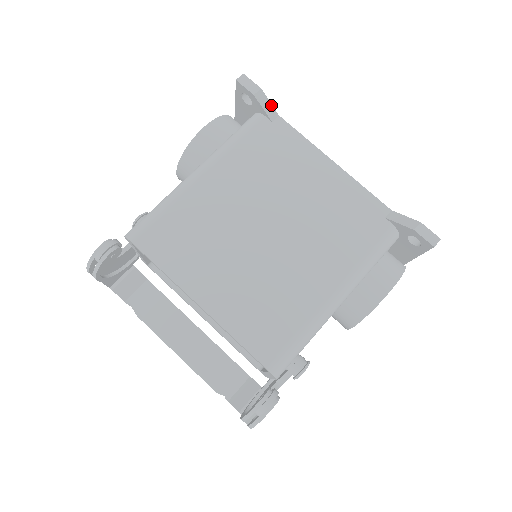
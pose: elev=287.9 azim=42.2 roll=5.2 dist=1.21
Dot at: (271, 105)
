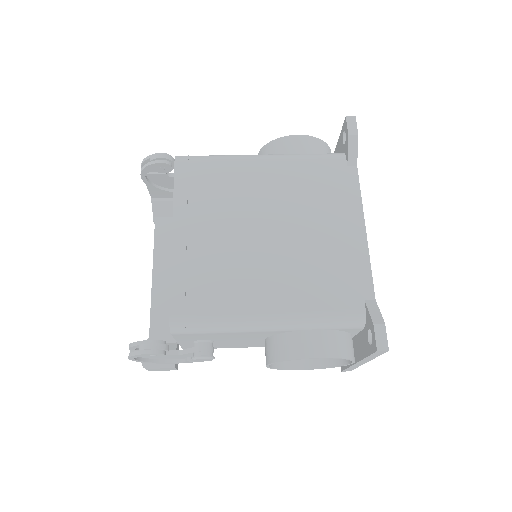
Dot at: (357, 153)
